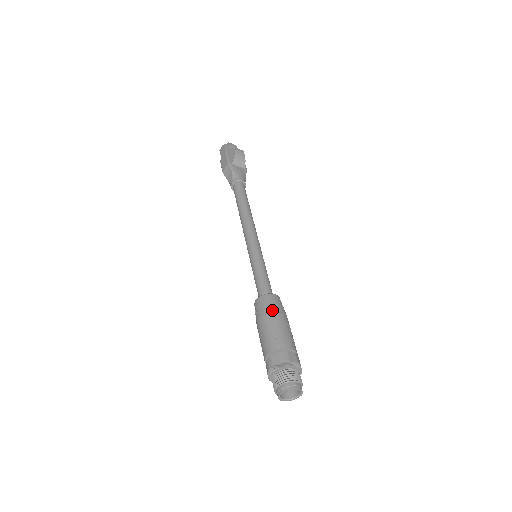
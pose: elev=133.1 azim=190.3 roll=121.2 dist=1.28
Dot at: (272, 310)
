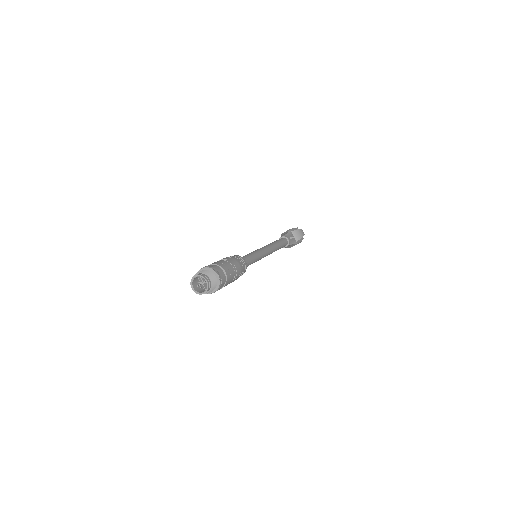
Dot at: (236, 259)
